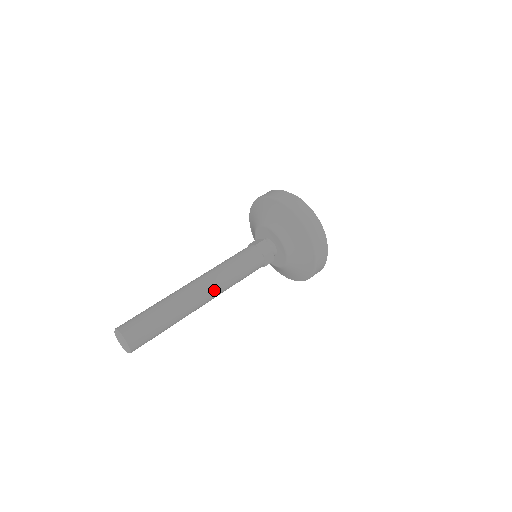
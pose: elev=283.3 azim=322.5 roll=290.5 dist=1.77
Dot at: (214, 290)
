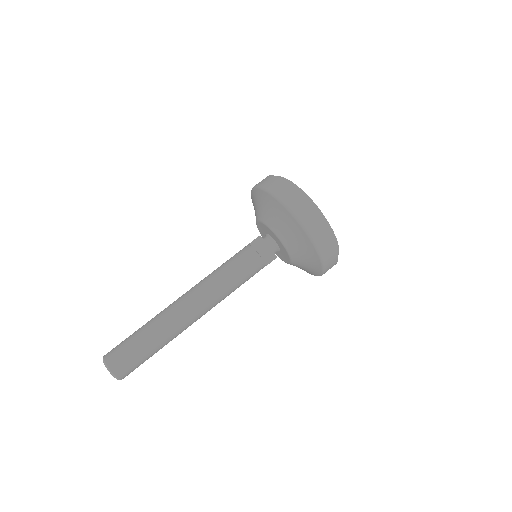
Dot at: (202, 302)
